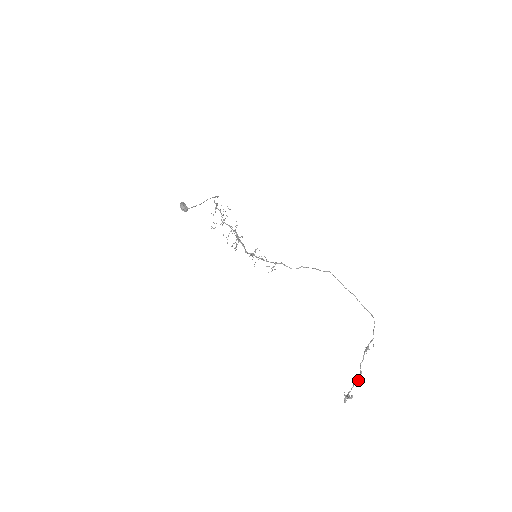
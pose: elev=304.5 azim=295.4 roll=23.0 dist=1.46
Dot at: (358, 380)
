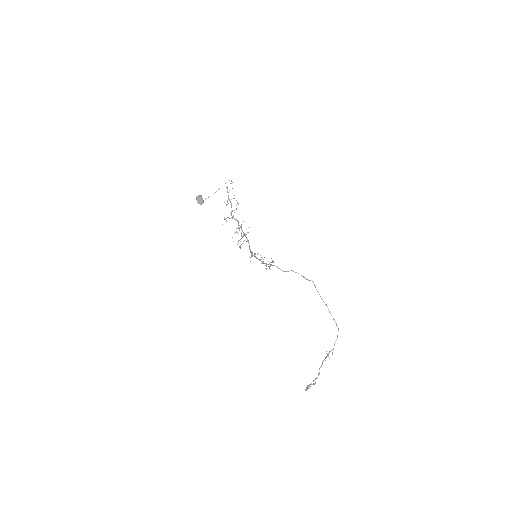
Dot at: occluded
